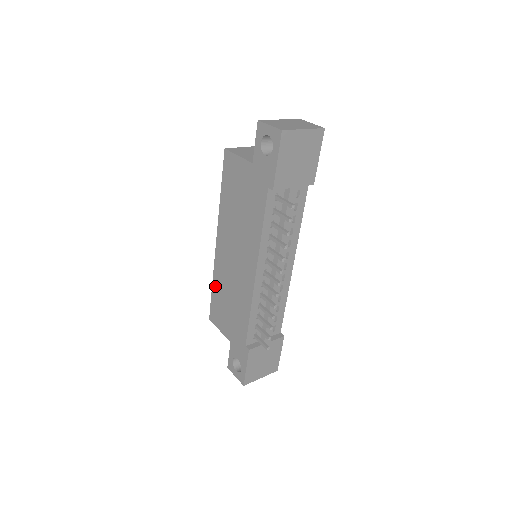
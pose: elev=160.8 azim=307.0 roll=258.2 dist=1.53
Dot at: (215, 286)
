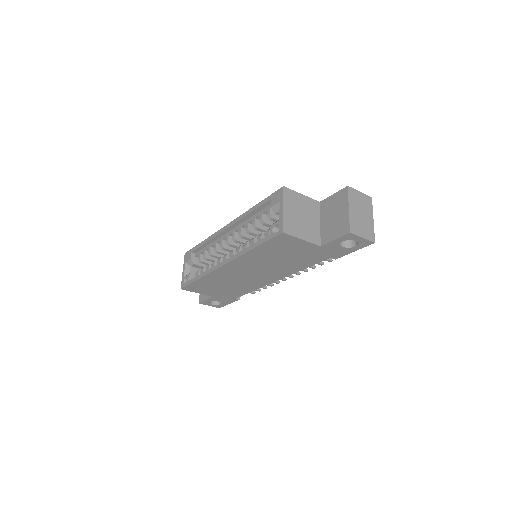
Dot at: (205, 280)
